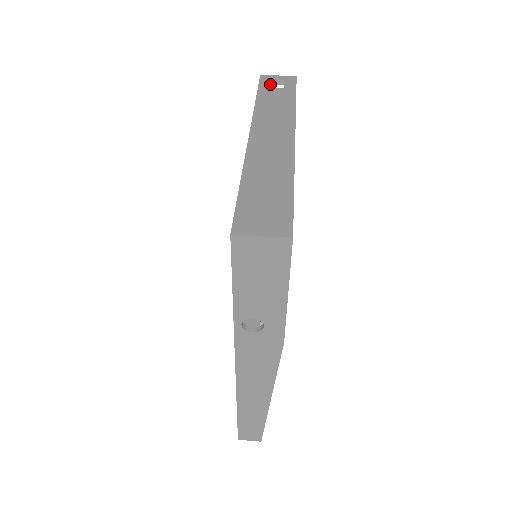
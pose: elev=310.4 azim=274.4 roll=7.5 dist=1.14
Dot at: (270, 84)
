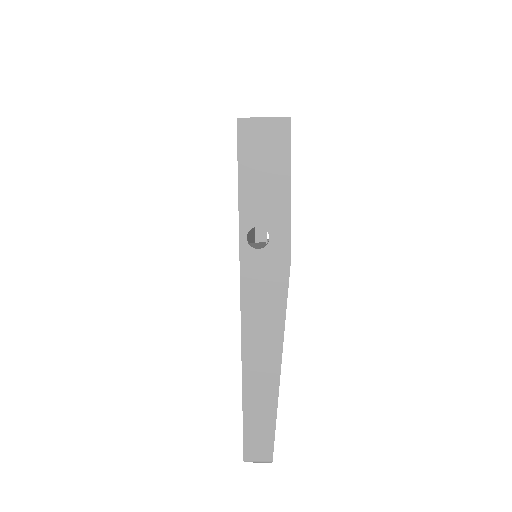
Dot at: occluded
